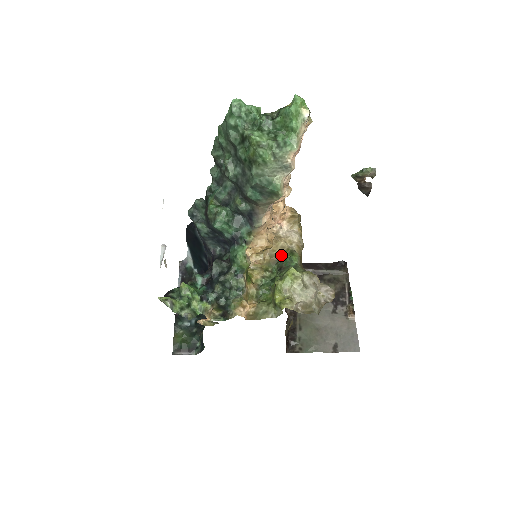
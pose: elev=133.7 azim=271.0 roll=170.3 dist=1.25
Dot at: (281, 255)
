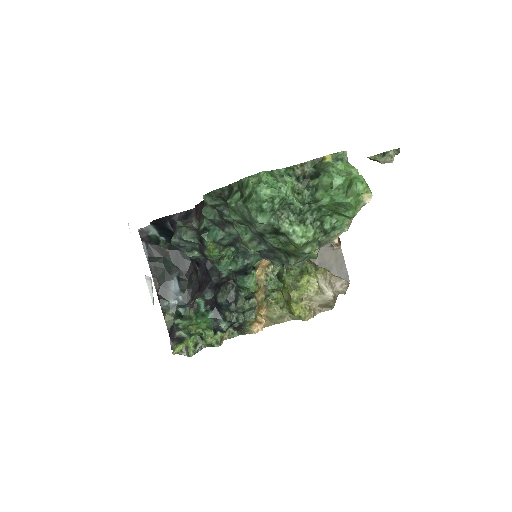
Dot at: occluded
